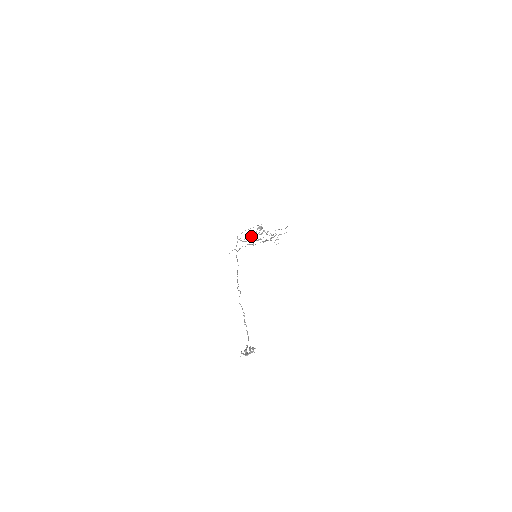
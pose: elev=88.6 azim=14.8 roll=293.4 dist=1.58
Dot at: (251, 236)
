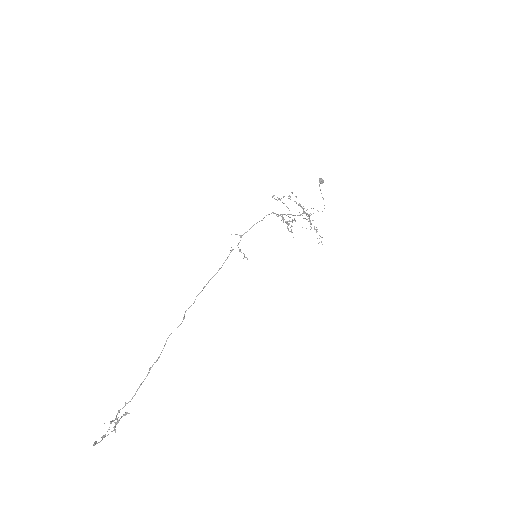
Dot at: (282, 216)
